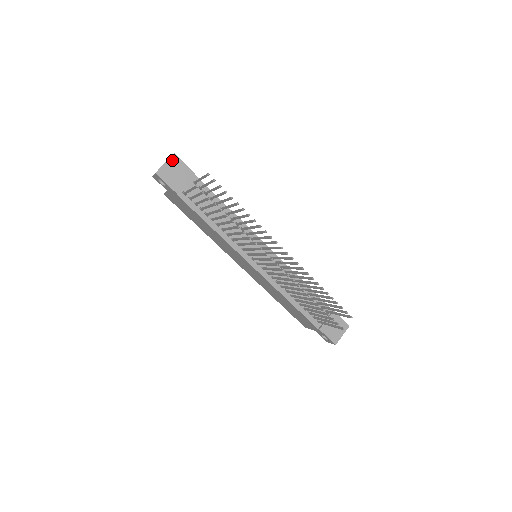
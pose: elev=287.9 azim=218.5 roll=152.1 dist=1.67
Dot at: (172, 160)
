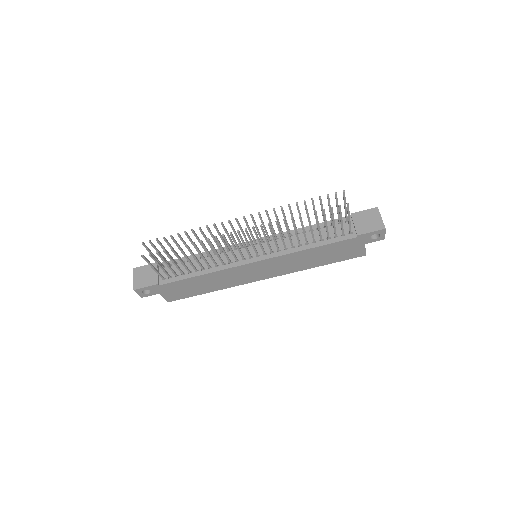
Dot at: (136, 273)
